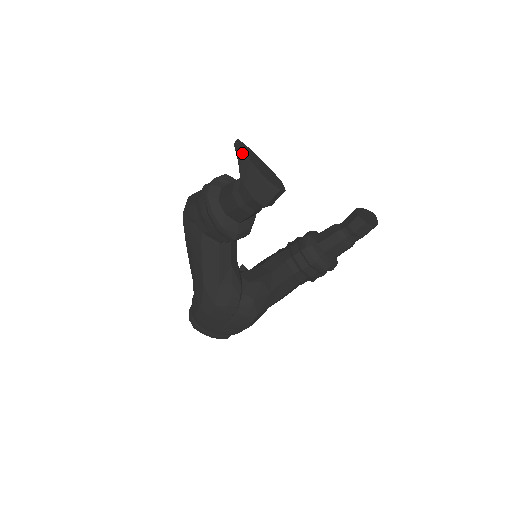
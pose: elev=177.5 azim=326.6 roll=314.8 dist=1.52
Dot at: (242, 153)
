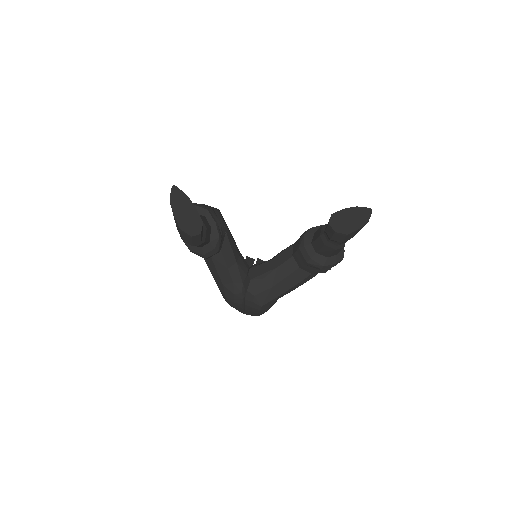
Dot at: (170, 202)
